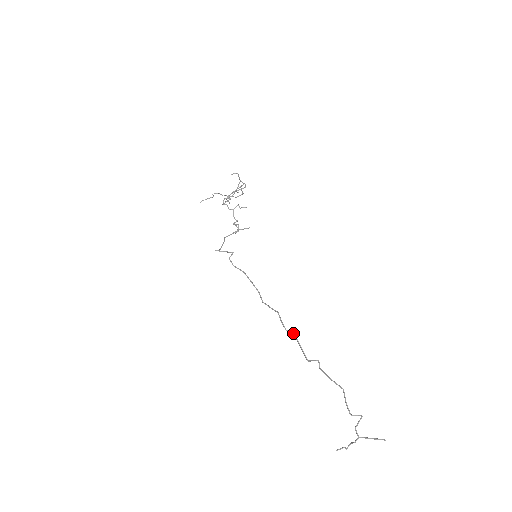
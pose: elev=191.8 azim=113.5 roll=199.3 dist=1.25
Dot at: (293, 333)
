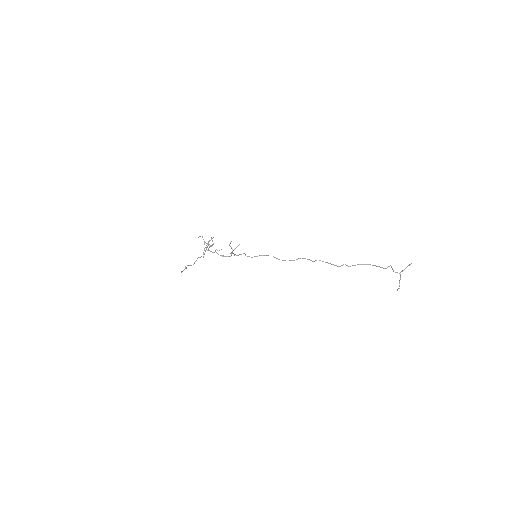
Dot at: (319, 260)
